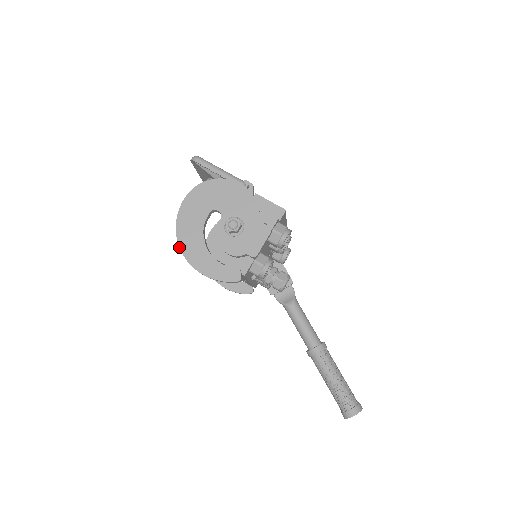
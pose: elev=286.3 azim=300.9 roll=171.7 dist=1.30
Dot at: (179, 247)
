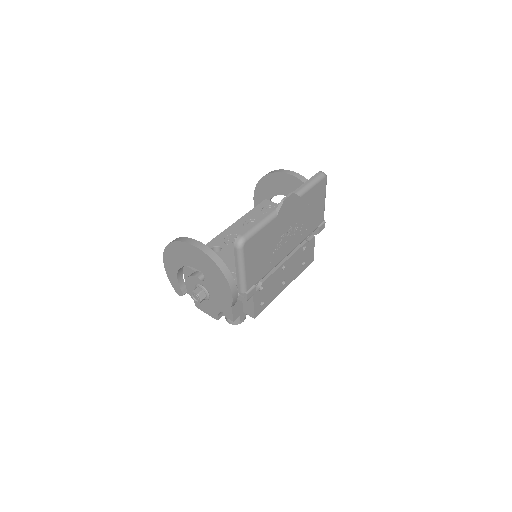
Dot at: (166, 246)
